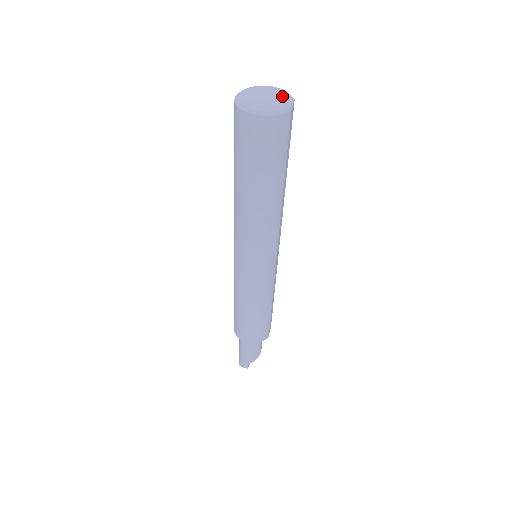
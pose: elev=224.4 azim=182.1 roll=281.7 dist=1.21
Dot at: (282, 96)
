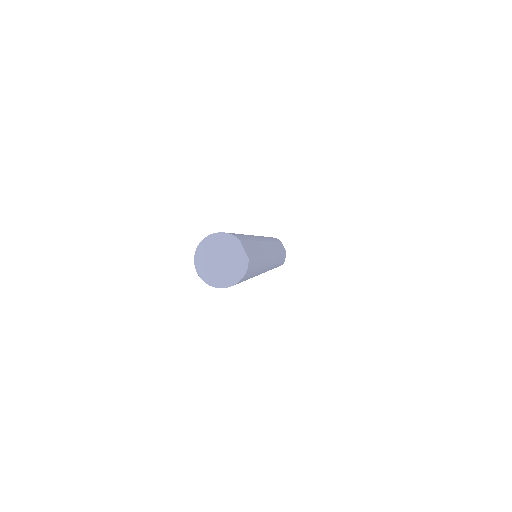
Dot at: (230, 247)
